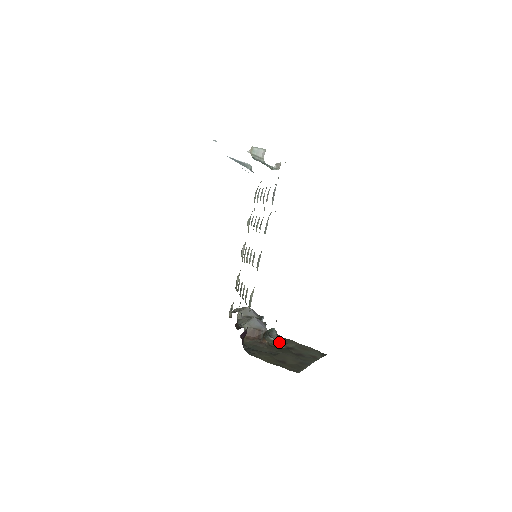
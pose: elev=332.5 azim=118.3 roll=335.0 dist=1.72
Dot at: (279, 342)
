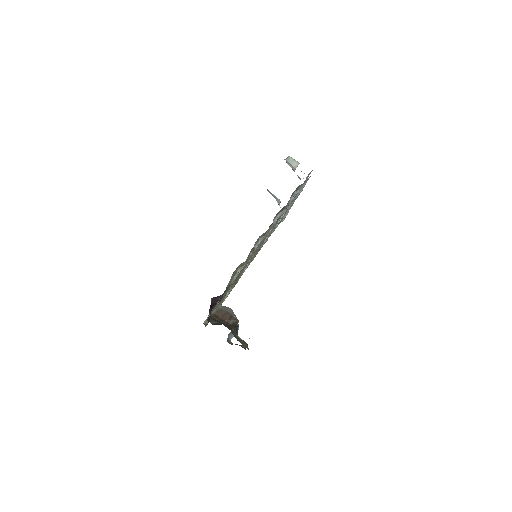
Dot at: (245, 343)
